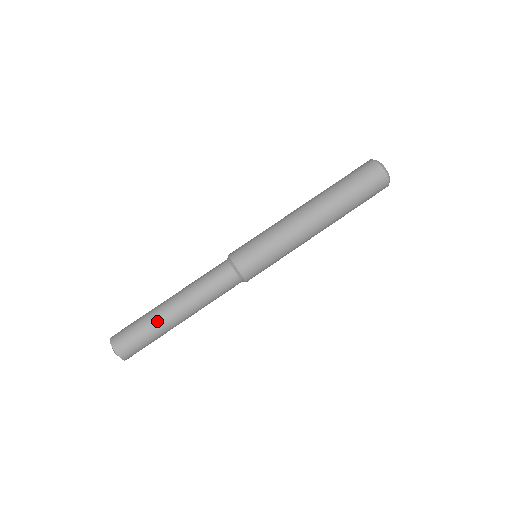
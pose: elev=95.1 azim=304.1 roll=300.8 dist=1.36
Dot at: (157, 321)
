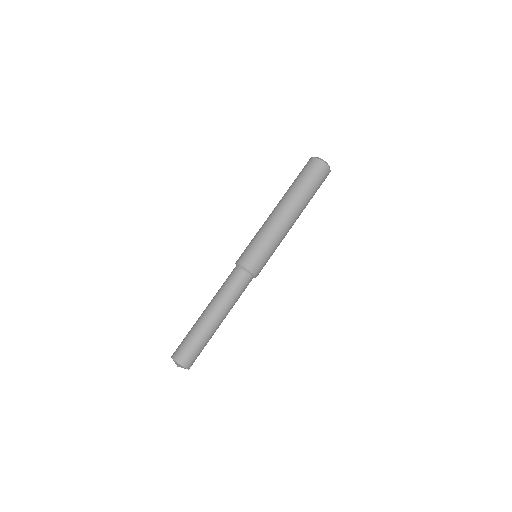
Dot at: (195, 324)
